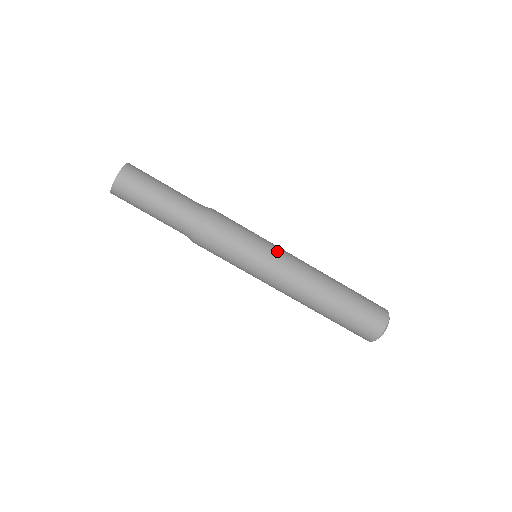
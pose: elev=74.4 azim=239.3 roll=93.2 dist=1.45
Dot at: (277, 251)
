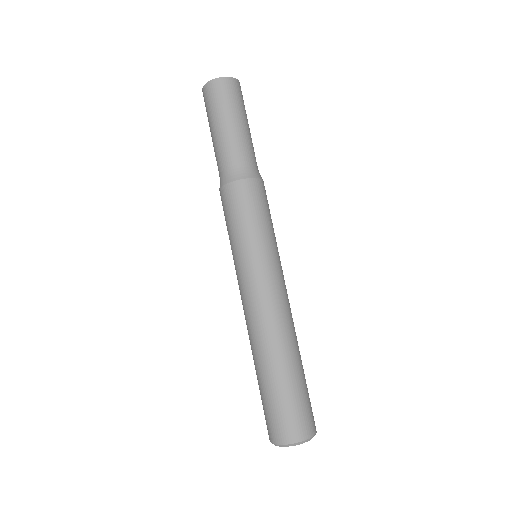
Dot at: (274, 268)
